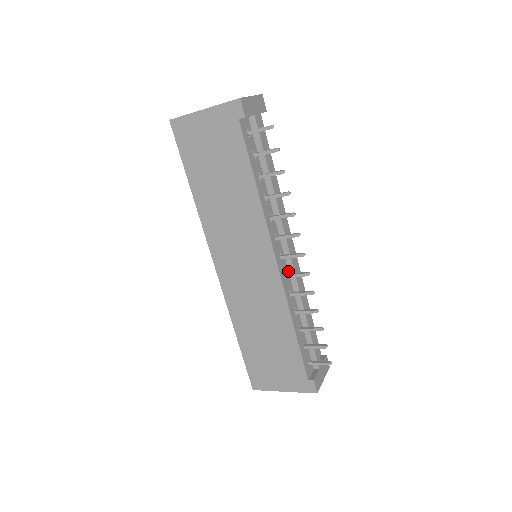
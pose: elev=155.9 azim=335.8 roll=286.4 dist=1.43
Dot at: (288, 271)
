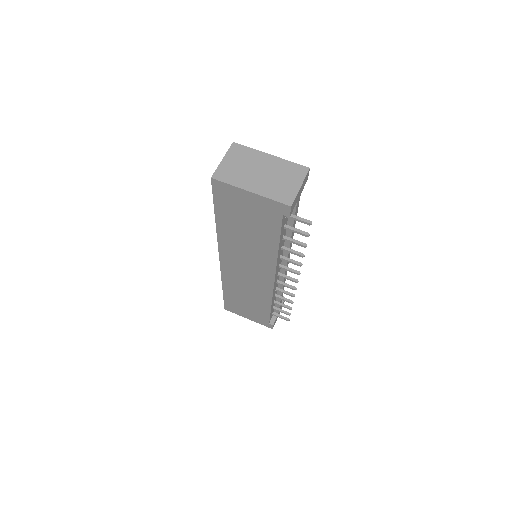
Dot at: occluded
